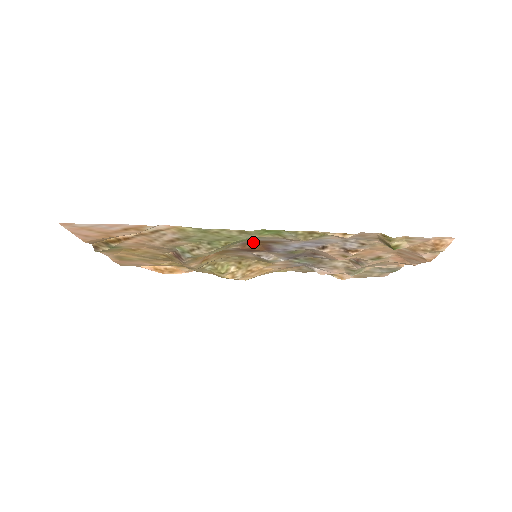
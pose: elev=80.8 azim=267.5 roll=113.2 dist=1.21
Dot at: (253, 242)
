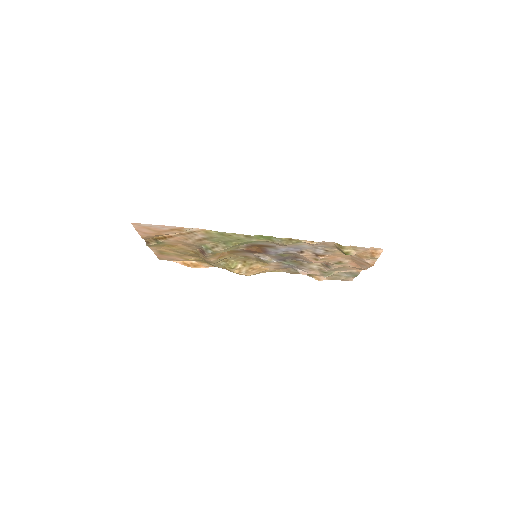
Dot at: (254, 245)
